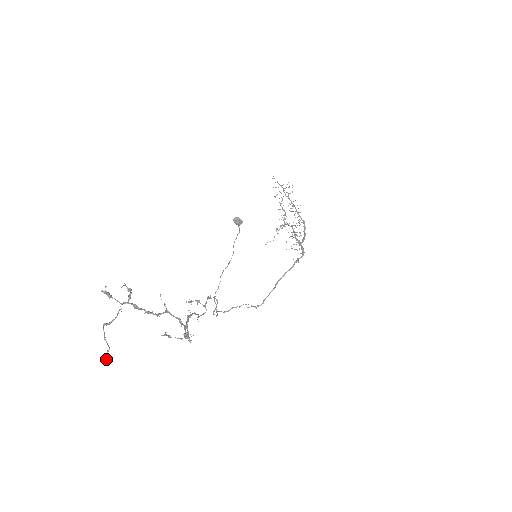
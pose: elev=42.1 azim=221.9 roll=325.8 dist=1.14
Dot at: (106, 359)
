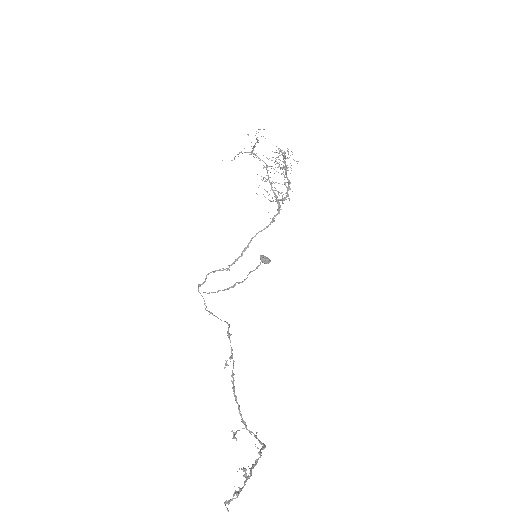
Dot at: out of frame
